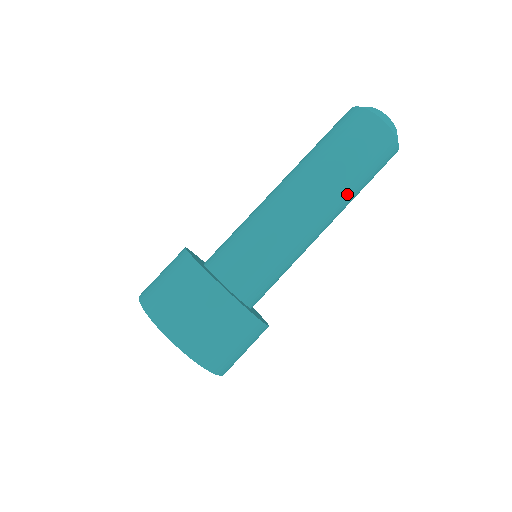
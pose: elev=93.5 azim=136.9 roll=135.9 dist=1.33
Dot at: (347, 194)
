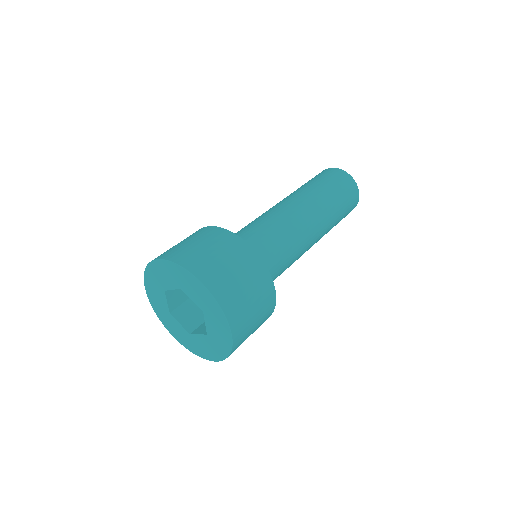
Dot at: (309, 192)
